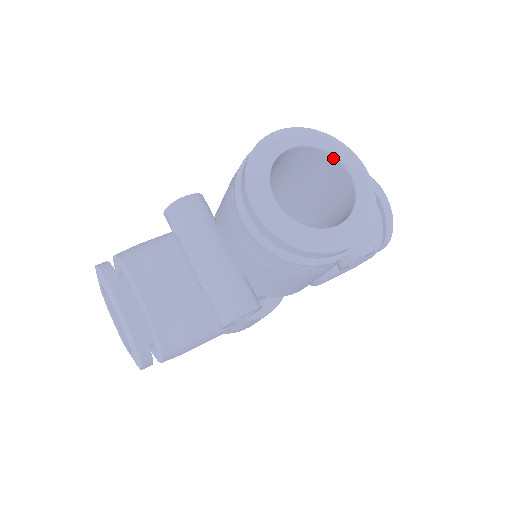
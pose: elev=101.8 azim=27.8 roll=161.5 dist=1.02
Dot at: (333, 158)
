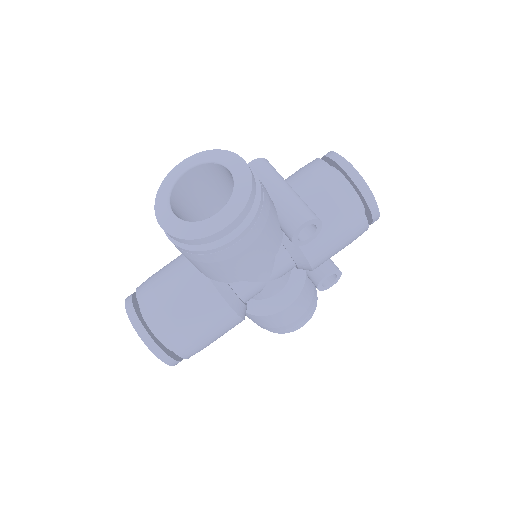
Dot at: occluded
